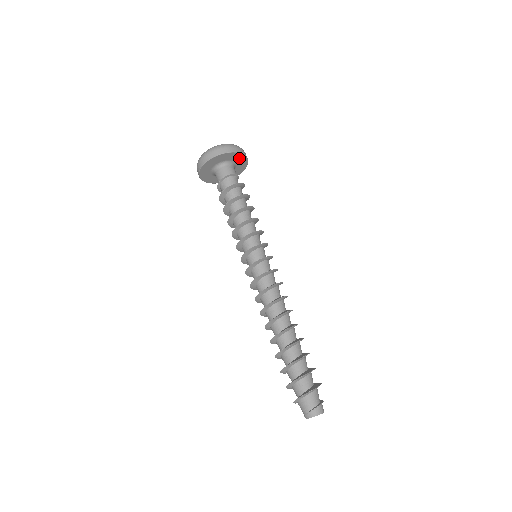
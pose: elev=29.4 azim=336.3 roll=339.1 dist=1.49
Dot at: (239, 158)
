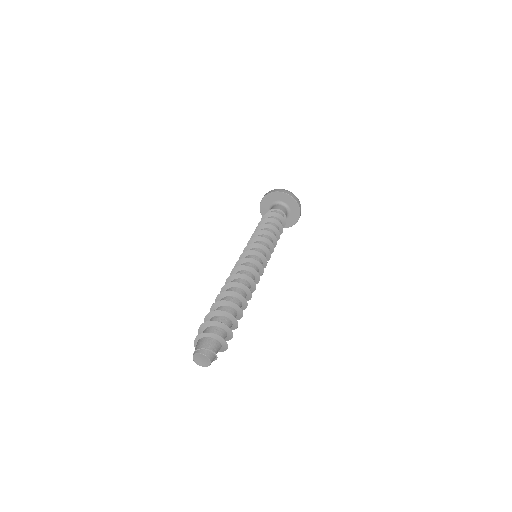
Dot at: (295, 214)
